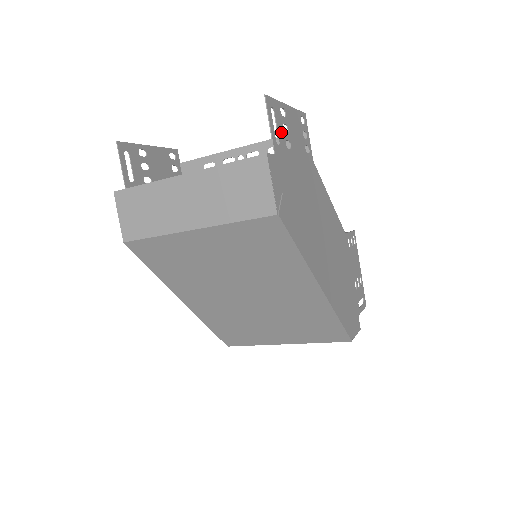
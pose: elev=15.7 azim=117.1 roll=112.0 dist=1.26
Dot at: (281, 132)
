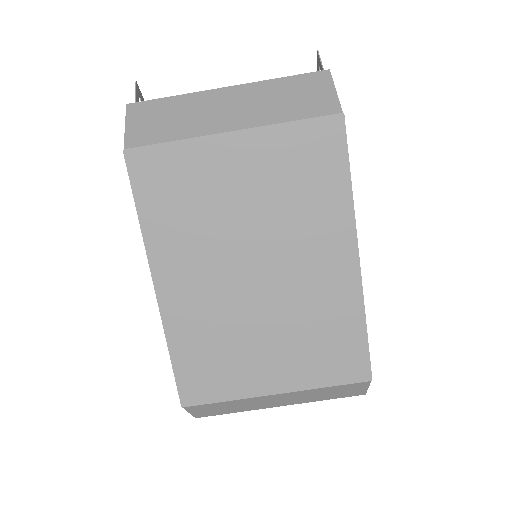
Dot at: occluded
